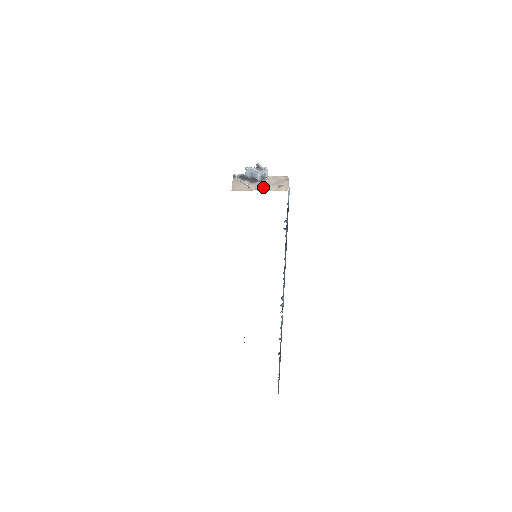
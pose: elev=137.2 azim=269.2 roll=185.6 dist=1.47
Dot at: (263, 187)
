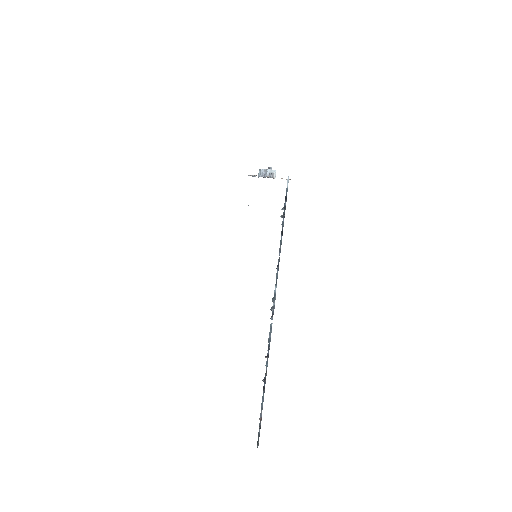
Dot at: (268, 176)
